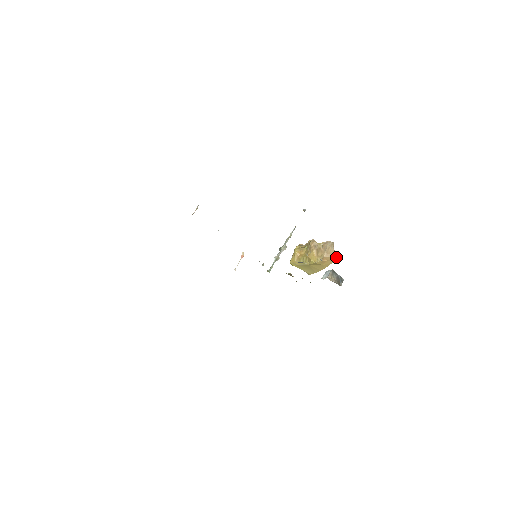
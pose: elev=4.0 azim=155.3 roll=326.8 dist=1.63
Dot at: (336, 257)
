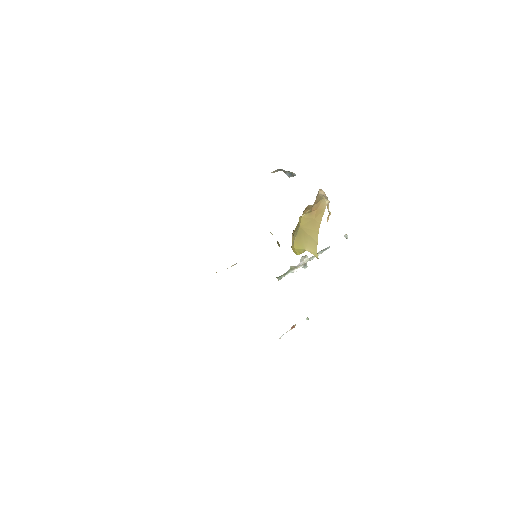
Dot at: (325, 199)
